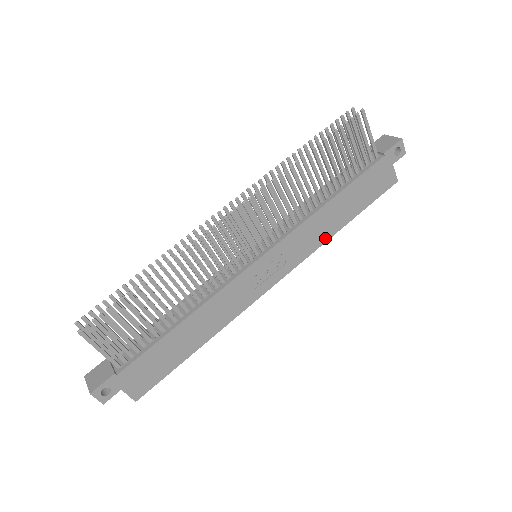
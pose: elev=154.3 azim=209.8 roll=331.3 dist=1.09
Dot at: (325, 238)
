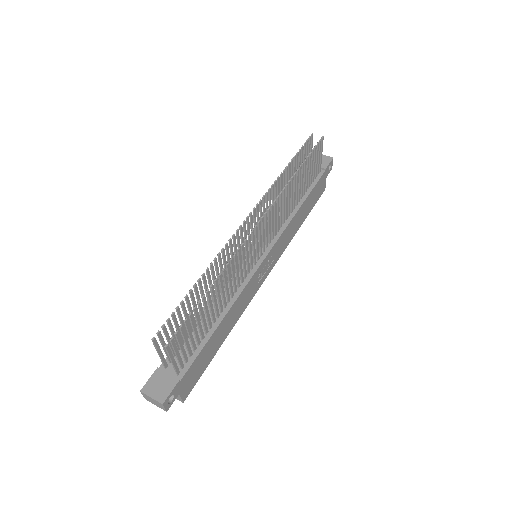
Dot at: (292, 236)
